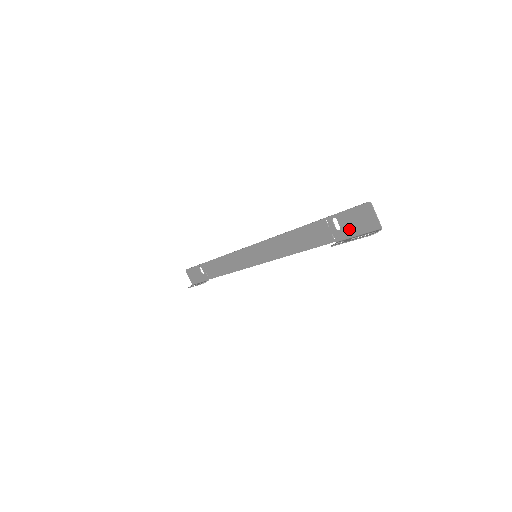
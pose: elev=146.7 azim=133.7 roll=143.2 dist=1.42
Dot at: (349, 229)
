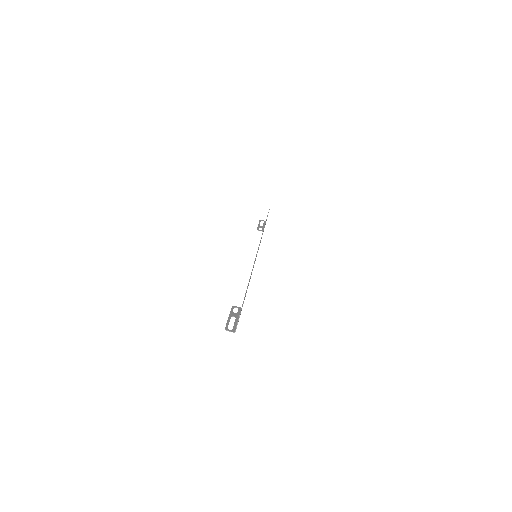
Dot at: occluded
